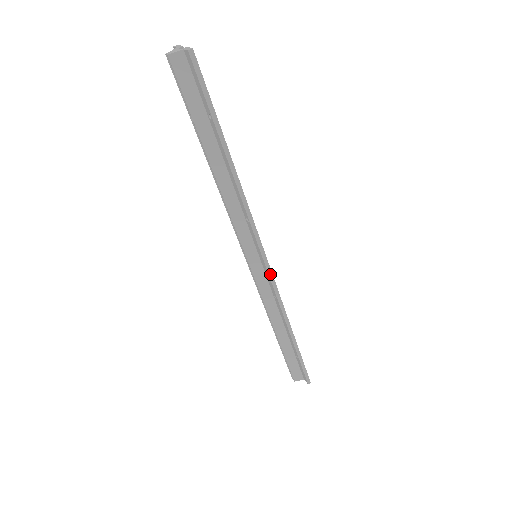
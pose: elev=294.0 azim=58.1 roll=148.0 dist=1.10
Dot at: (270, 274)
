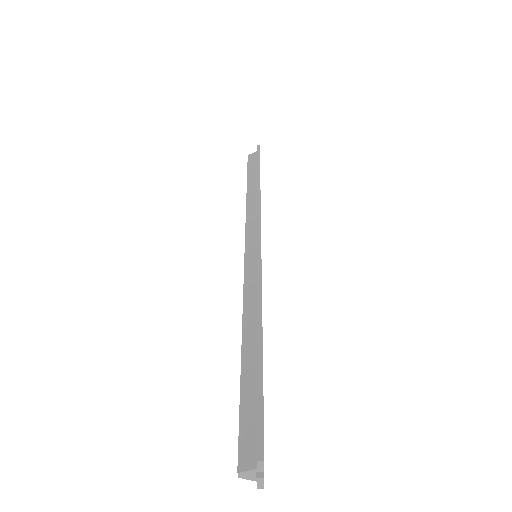
Dot at: occluded
